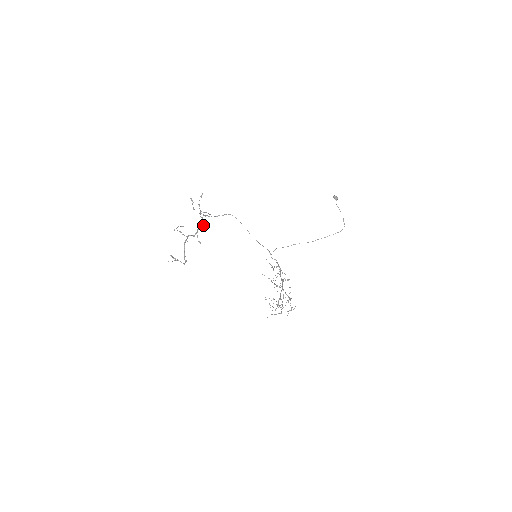
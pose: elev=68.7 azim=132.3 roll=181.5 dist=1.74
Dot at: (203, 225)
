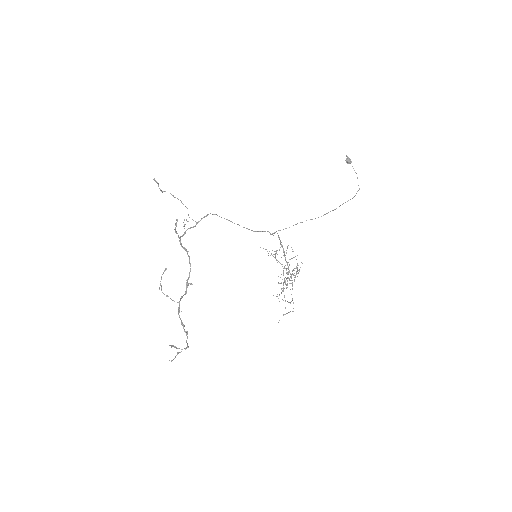
Dot at: occluded
